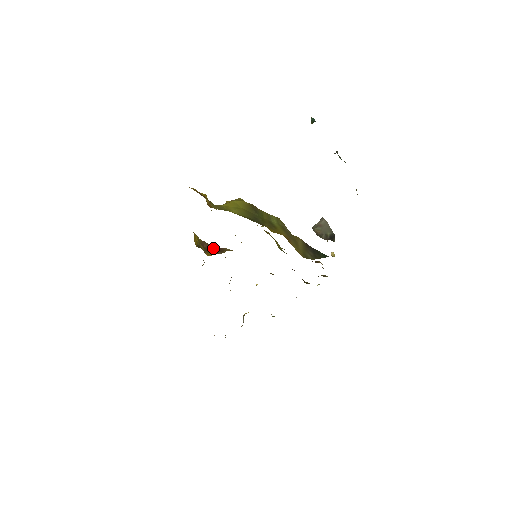
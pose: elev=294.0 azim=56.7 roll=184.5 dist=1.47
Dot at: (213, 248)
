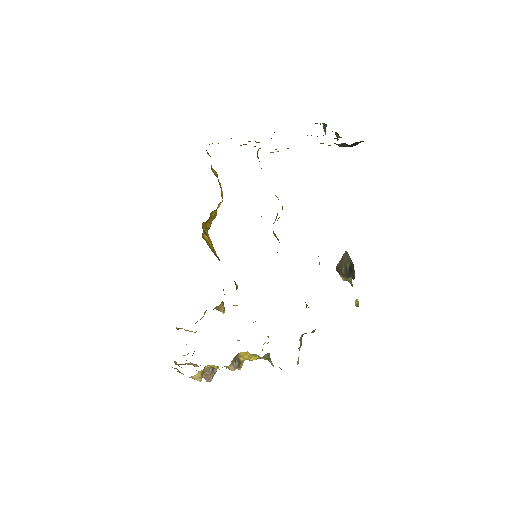
Dot at: occluded
